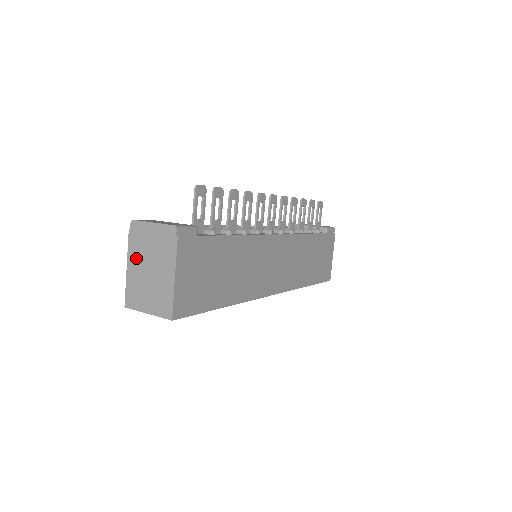
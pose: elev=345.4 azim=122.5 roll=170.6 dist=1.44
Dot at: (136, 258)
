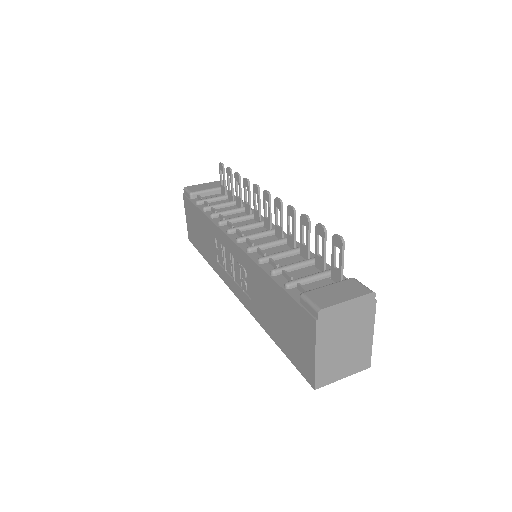
Dot at: (328, 342)
